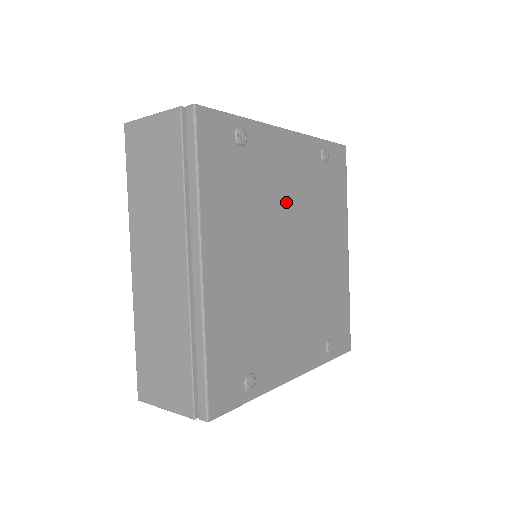
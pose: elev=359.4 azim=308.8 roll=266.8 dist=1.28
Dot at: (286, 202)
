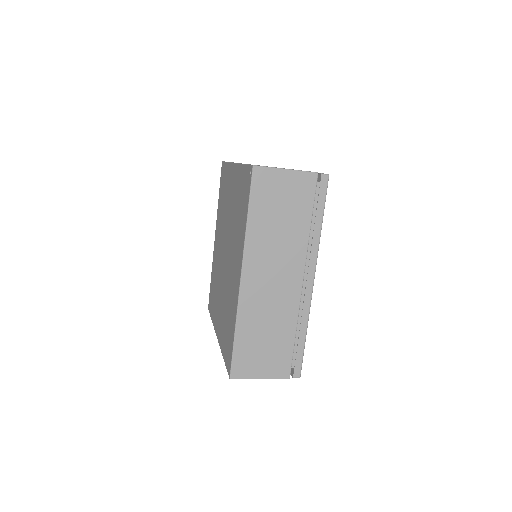
Dot at: occluded
